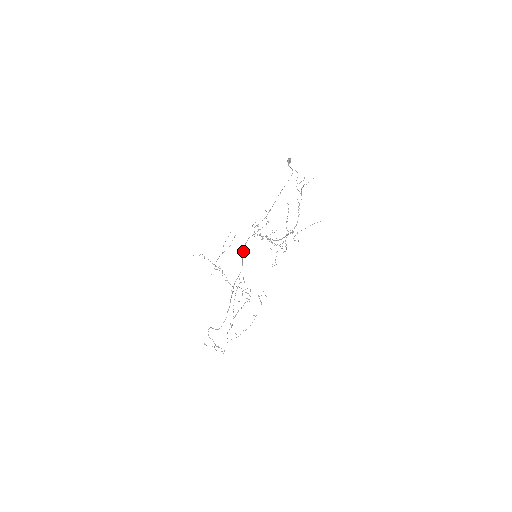
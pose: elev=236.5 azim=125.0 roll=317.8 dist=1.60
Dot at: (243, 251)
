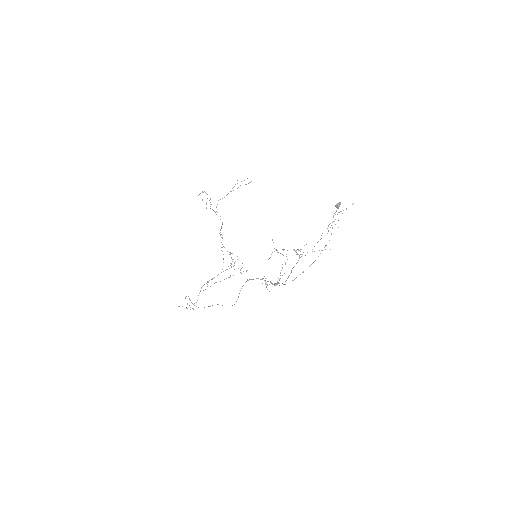
Dot at: occluded
